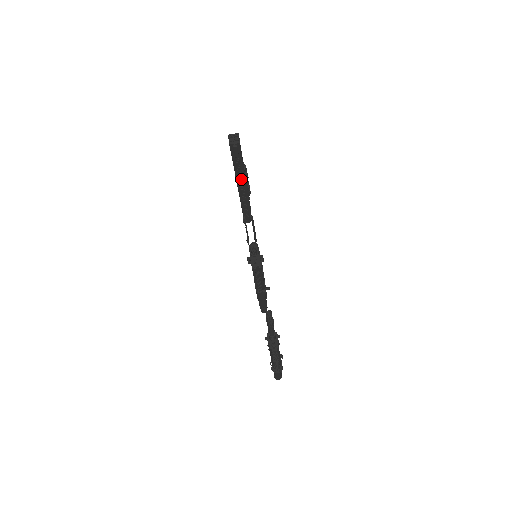
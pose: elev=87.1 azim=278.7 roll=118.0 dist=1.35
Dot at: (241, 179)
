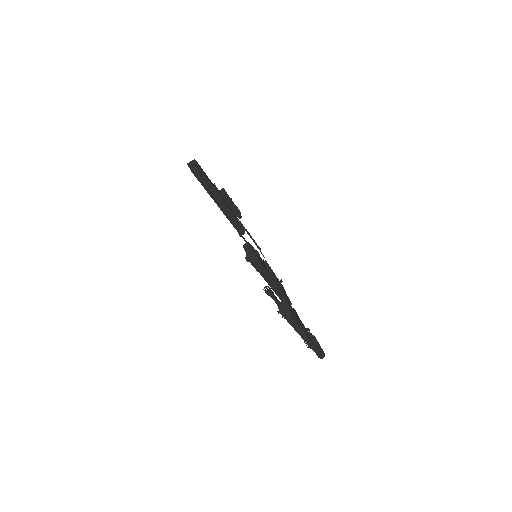
Dot at: (216, 197)
